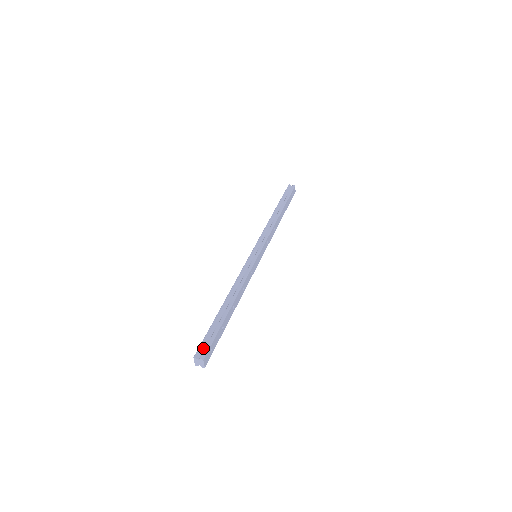
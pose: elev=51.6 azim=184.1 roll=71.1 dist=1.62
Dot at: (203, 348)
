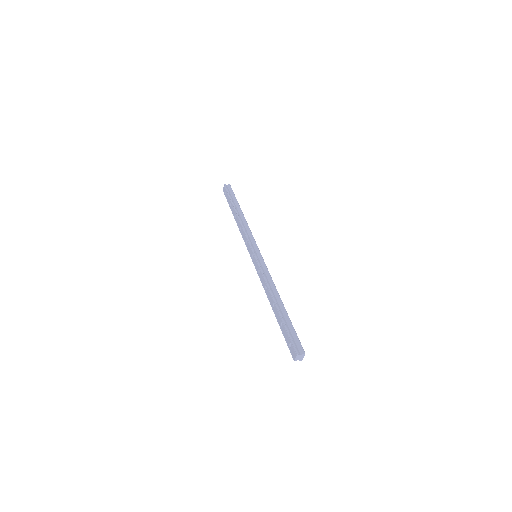
Dot at: (296, 345)
